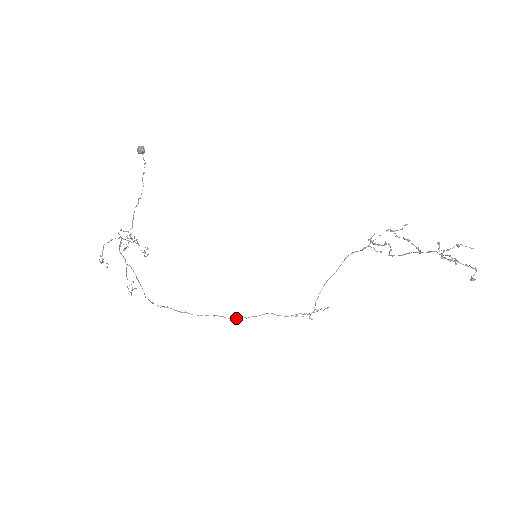
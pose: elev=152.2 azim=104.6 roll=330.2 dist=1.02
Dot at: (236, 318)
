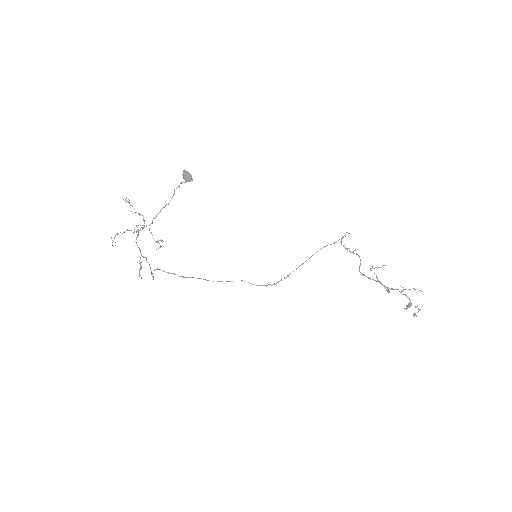
Dot at: occluded
